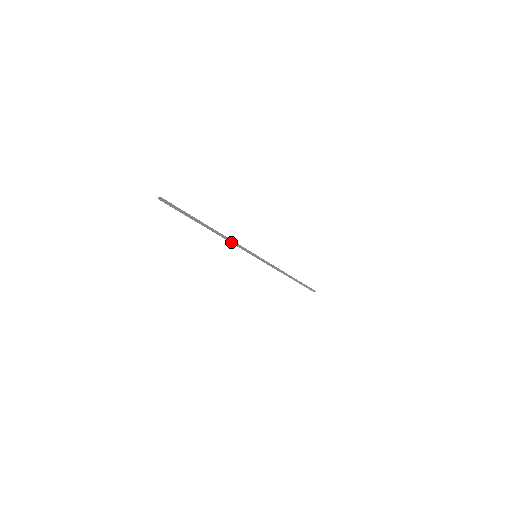
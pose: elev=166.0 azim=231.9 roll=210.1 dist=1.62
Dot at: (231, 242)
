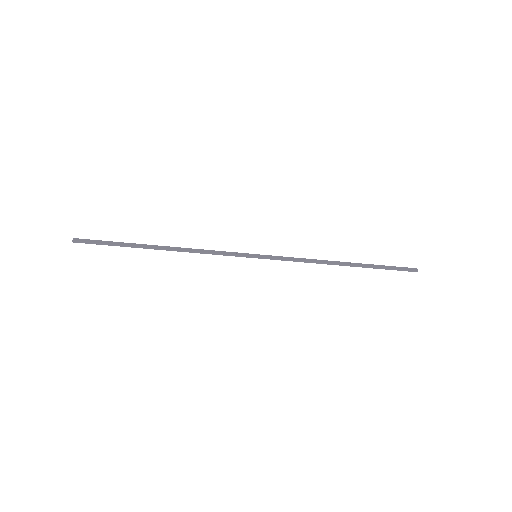
Dot at: (204, 250)
